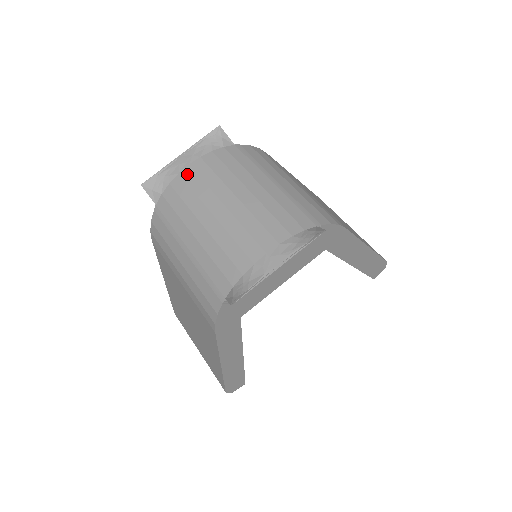
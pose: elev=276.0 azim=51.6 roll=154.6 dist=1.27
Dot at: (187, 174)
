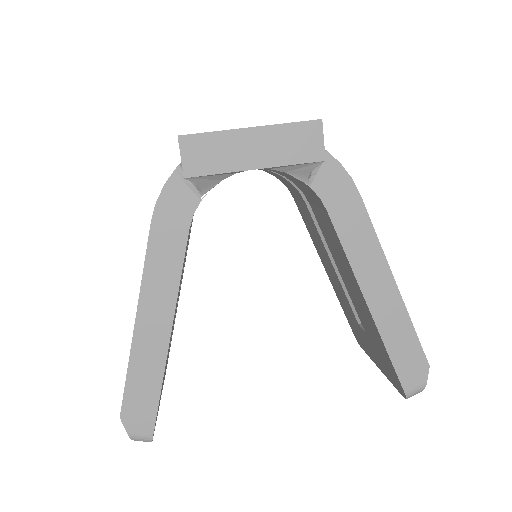
Dot at: occluded
